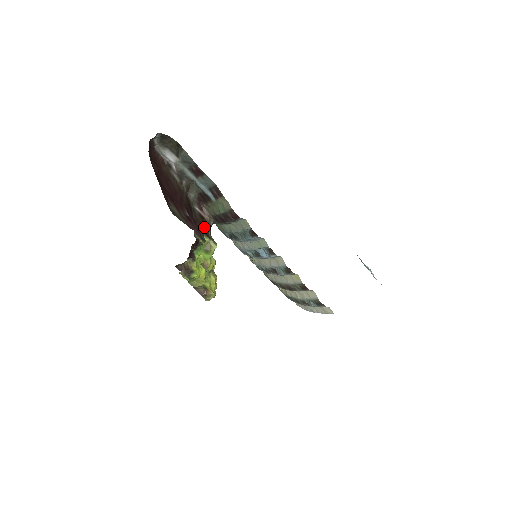
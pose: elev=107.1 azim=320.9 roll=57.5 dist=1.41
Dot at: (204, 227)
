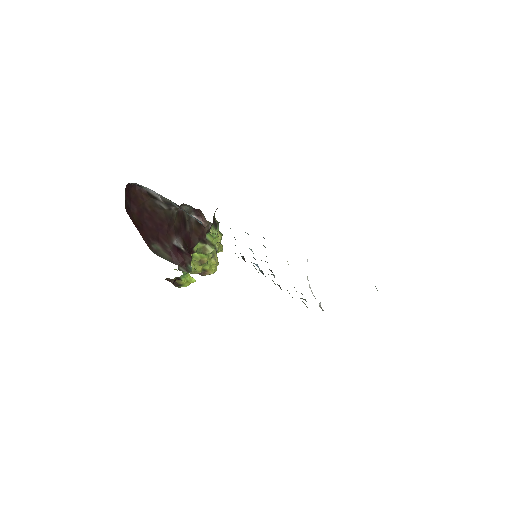
Dot at: (200, 234)
